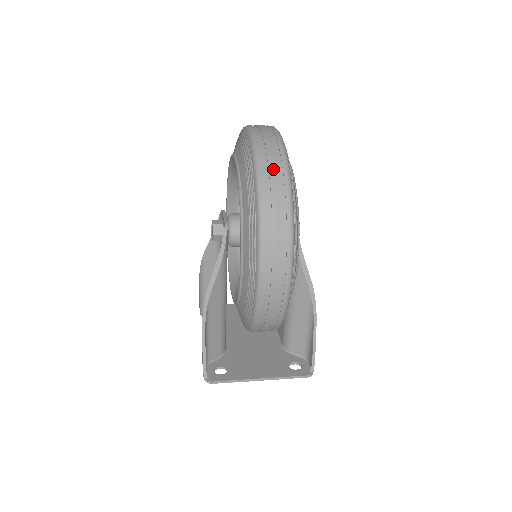
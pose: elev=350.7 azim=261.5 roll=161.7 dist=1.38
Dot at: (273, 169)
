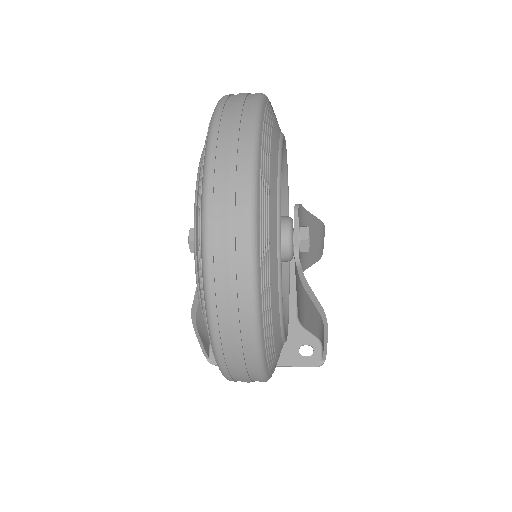
Dot at: (229, 278)
